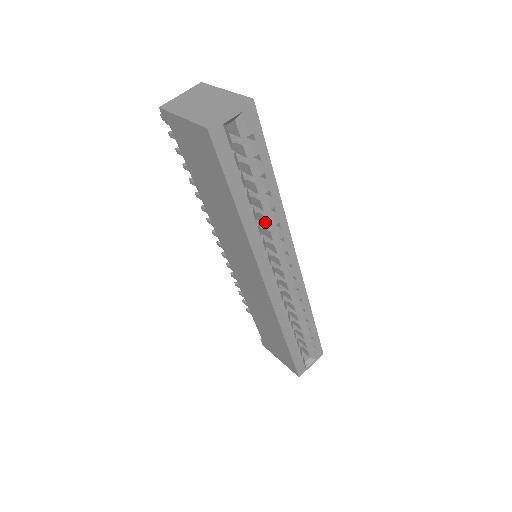
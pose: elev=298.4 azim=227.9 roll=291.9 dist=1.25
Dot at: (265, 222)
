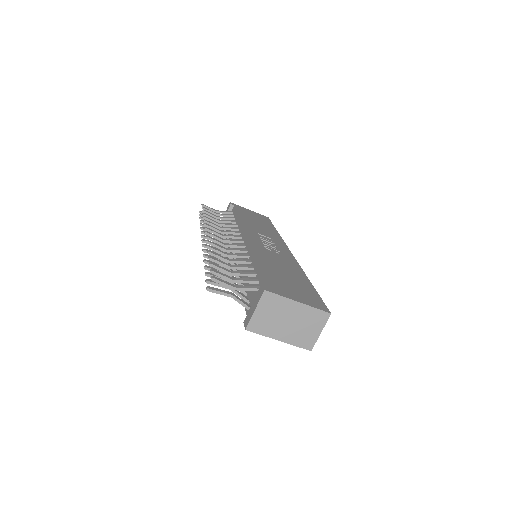
Dot at: occluded
